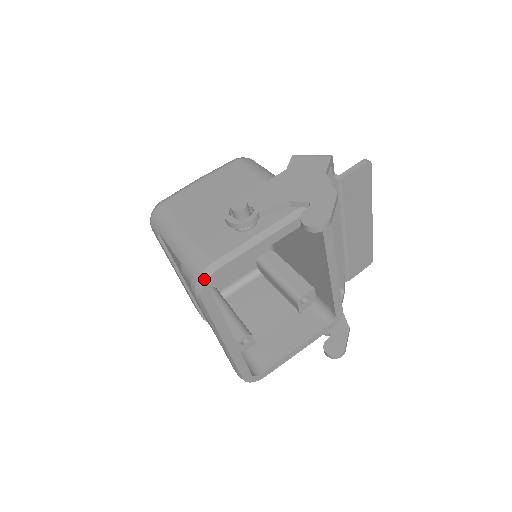
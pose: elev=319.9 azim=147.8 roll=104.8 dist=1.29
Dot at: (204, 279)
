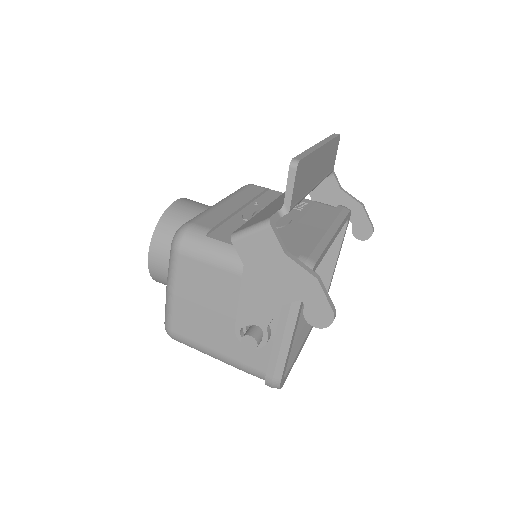
Dot at: (277, 388)
